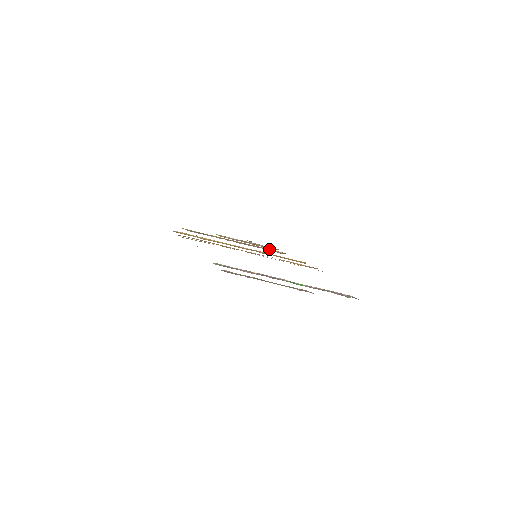
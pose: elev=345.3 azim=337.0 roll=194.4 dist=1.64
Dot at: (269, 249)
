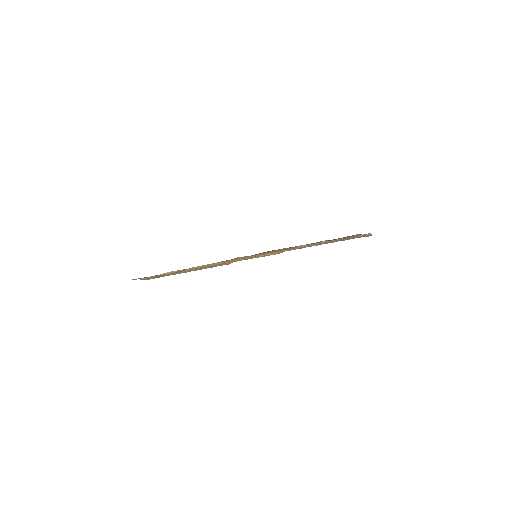
Dot at: occluded
